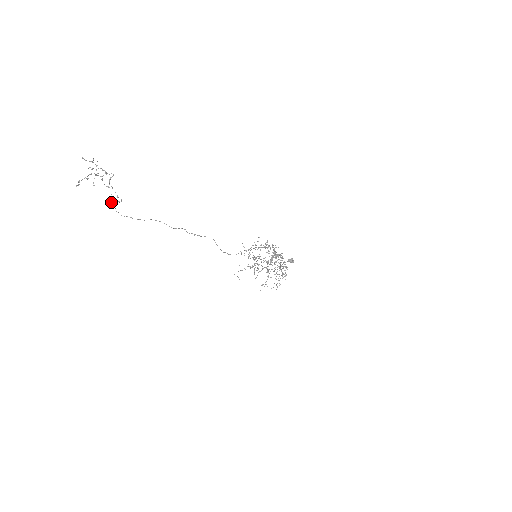
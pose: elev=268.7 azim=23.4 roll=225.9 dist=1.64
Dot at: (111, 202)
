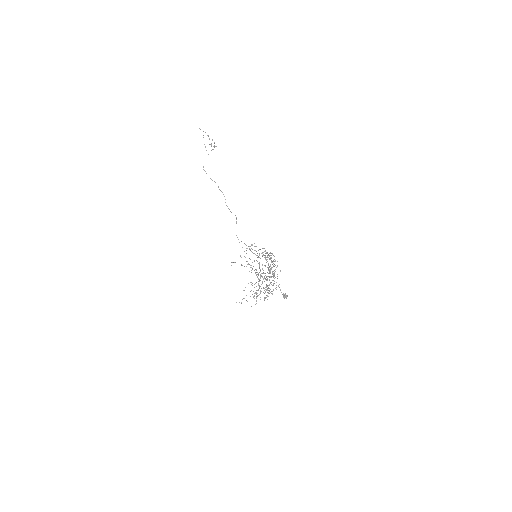
Dot at: occluded
